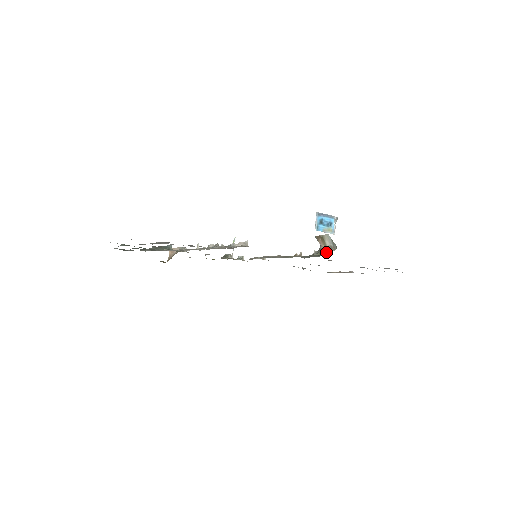
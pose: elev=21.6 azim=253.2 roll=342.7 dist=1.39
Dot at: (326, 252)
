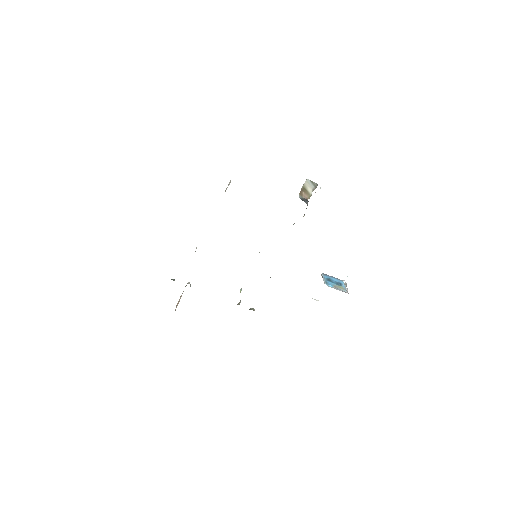
Dot at: occluded
